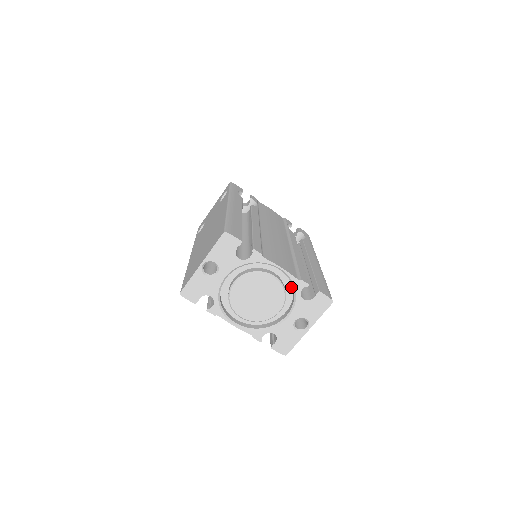
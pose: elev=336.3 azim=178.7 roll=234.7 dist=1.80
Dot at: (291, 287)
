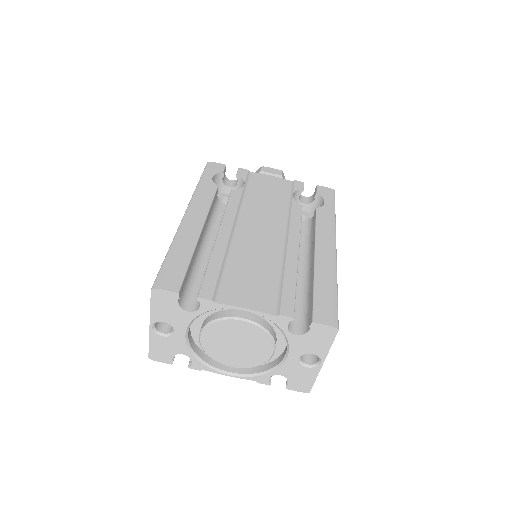
Dot at: occluded
